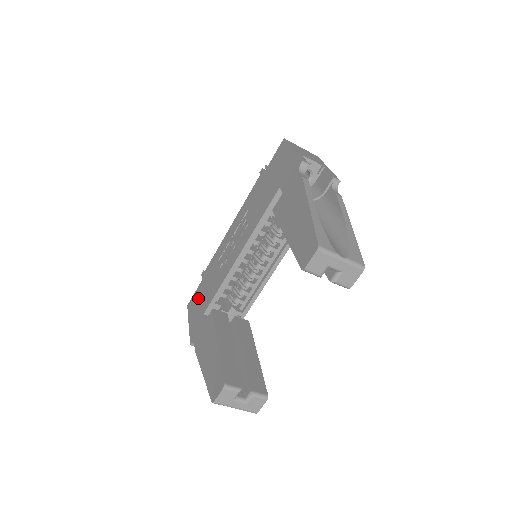
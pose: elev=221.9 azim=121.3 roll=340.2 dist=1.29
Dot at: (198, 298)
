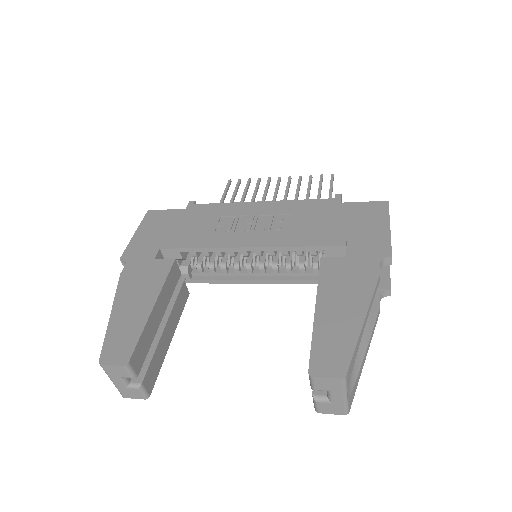
Dot at: (167, 222)
